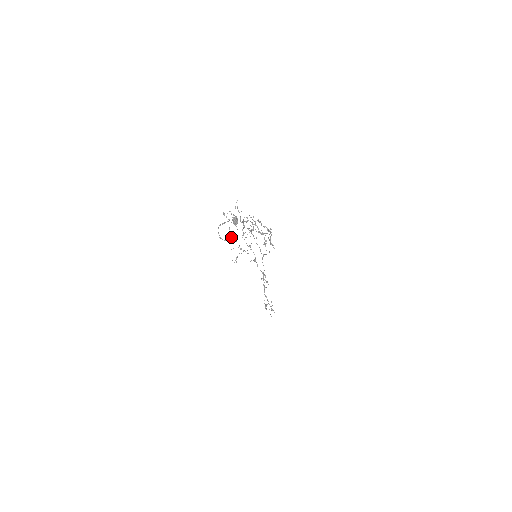
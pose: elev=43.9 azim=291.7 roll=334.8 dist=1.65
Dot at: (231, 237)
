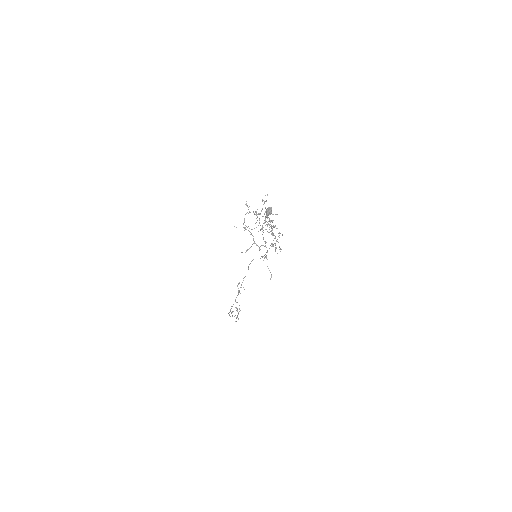
Dot at: occluded
